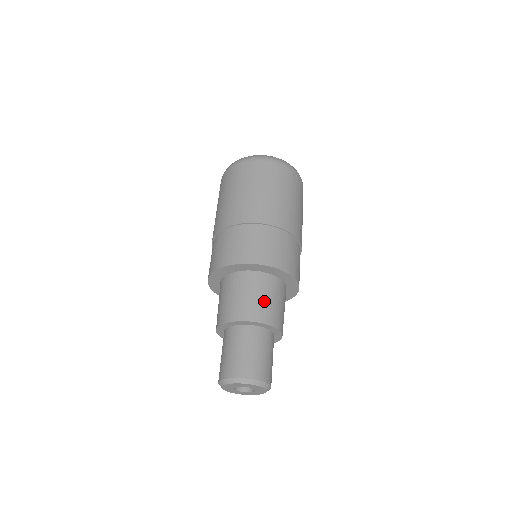
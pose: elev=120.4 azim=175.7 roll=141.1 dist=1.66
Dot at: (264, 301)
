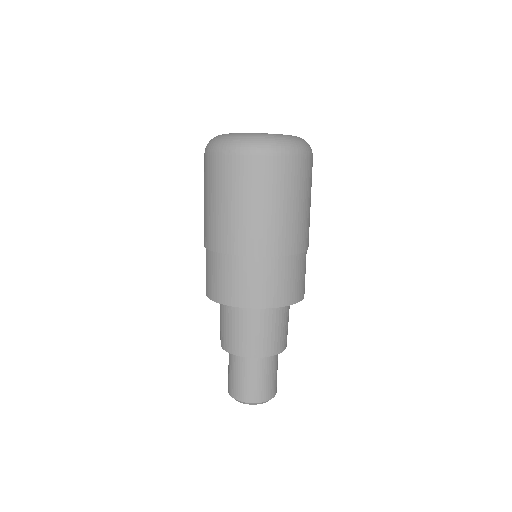
Dot at: (256, 335)
